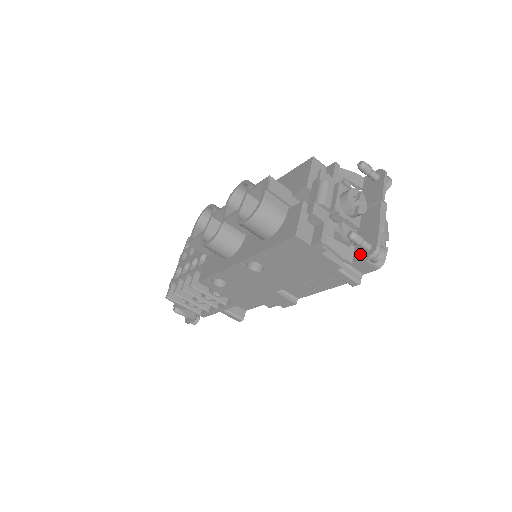
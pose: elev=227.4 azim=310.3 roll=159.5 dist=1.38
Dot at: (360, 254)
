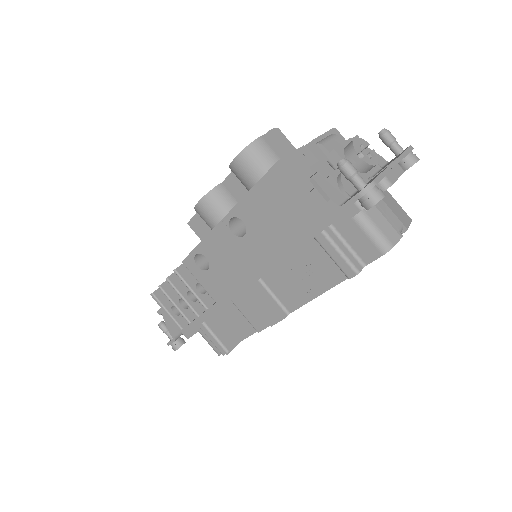
Dot at: (352, 196)
